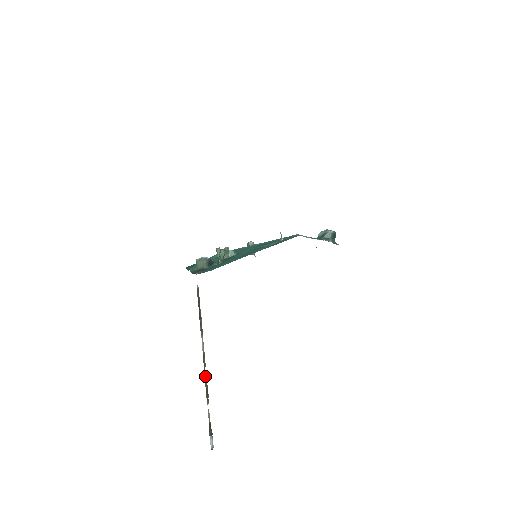
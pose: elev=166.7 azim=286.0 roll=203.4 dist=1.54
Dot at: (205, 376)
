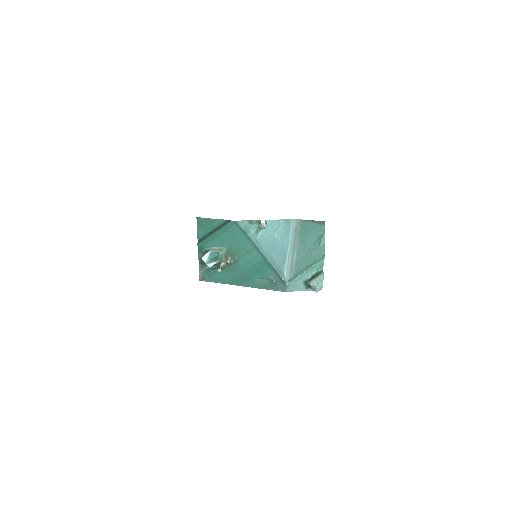
Dot at: occluded
